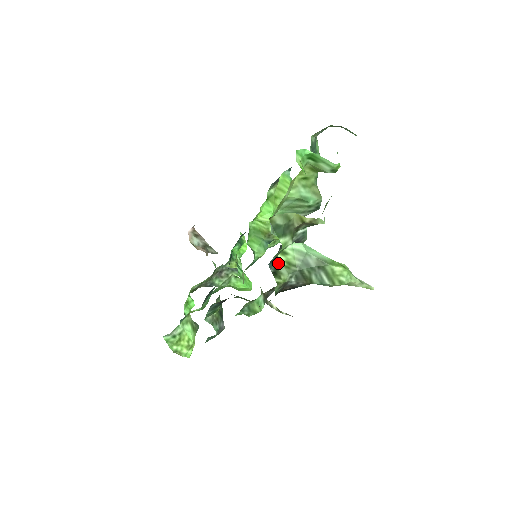
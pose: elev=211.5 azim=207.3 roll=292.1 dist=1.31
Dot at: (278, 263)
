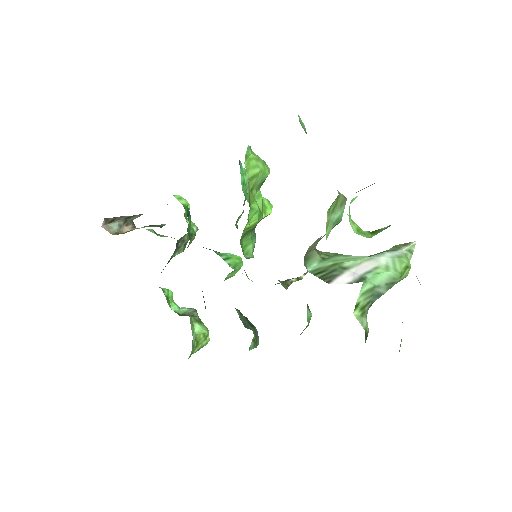
Dot at: occluded
